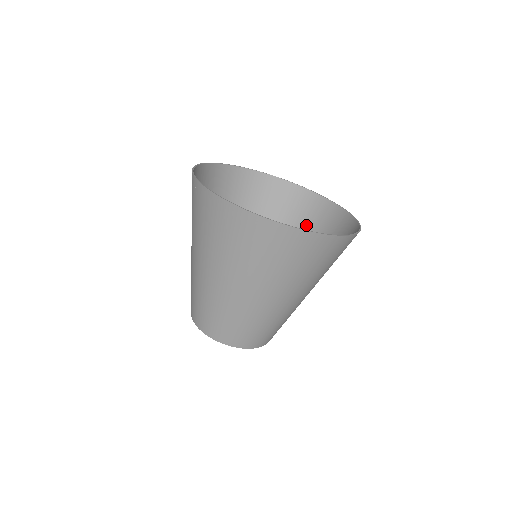
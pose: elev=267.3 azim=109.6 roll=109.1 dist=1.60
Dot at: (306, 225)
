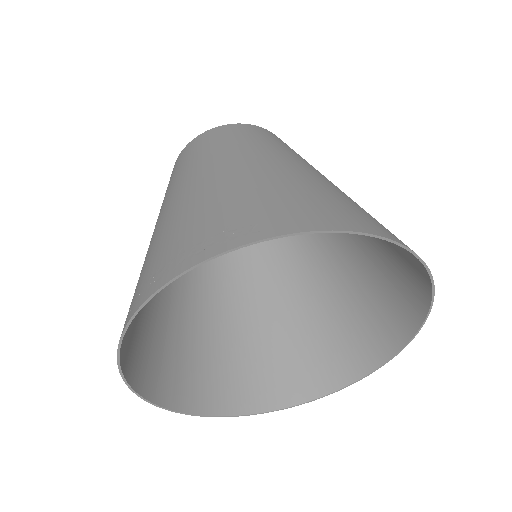
Dot at: (387, 264)
